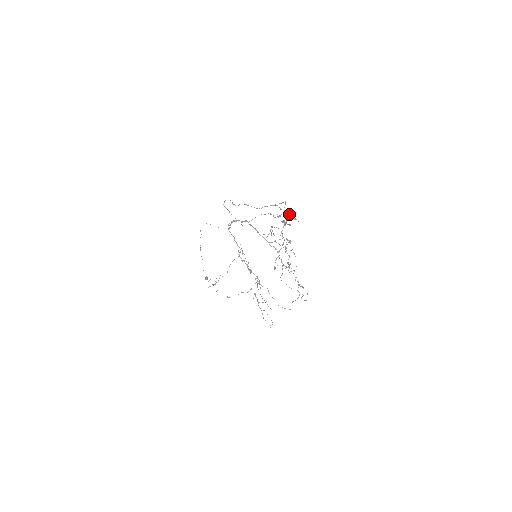
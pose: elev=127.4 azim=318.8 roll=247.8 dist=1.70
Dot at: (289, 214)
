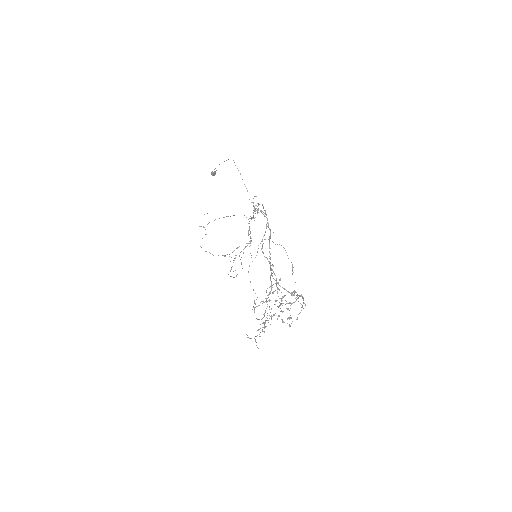
Dot at: (303, 297)
